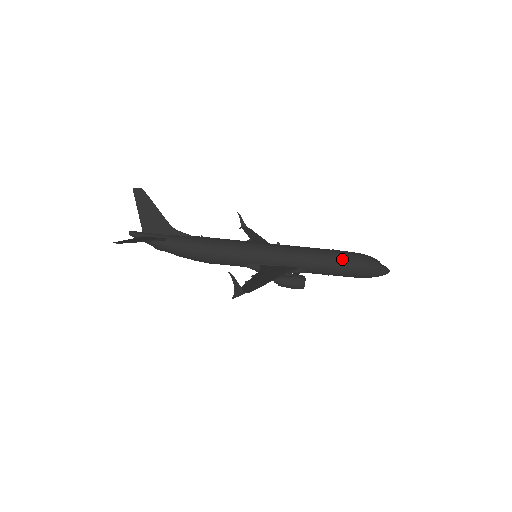
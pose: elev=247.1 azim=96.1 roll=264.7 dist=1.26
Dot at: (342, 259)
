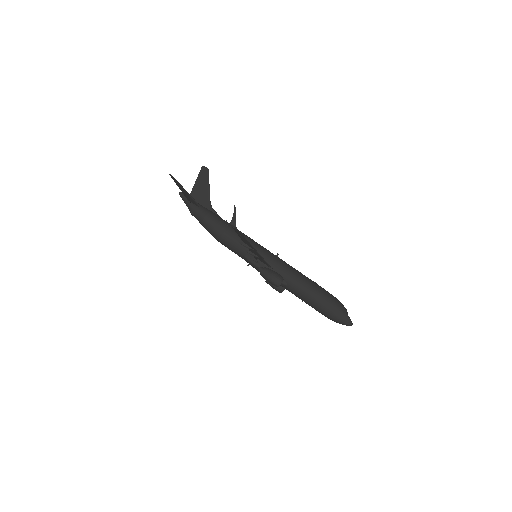
Dot at: (319, 289)
